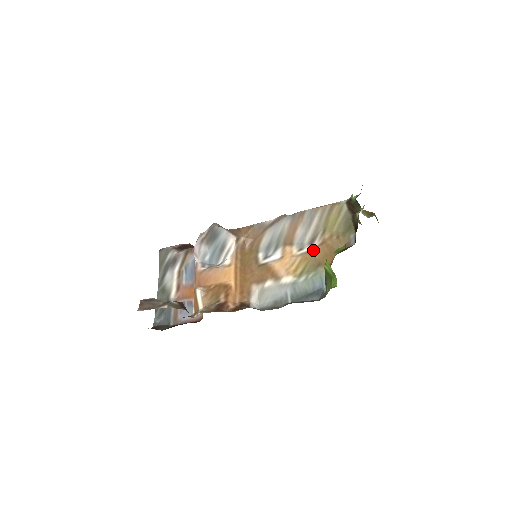
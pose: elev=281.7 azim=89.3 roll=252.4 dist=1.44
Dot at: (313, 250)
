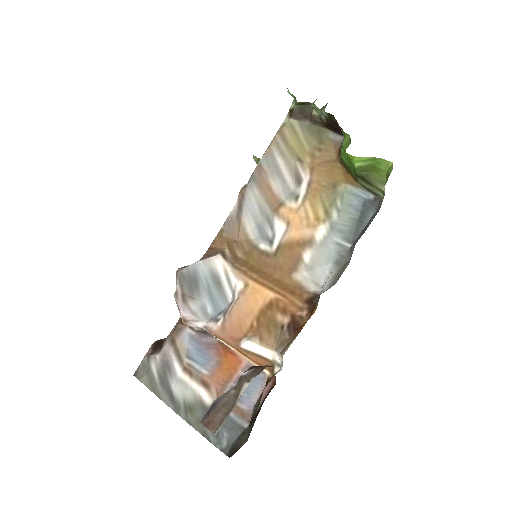
Dot at: (311, 183)
